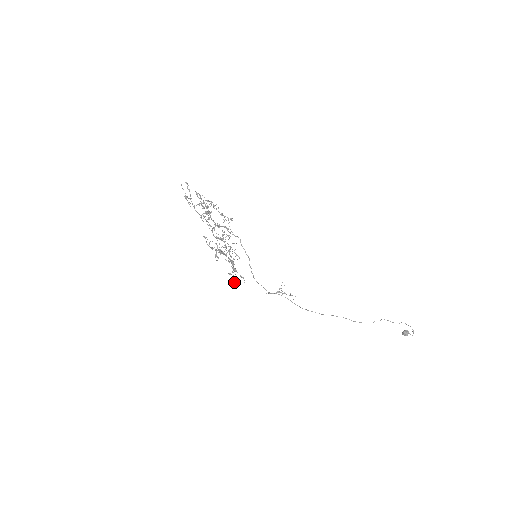
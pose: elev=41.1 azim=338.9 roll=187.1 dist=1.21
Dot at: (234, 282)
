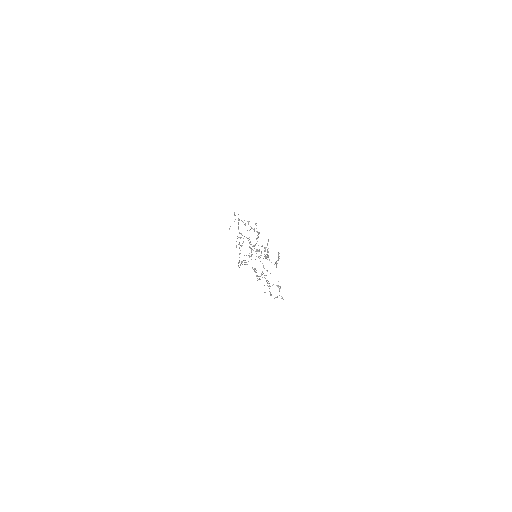
Dot at: occluded
